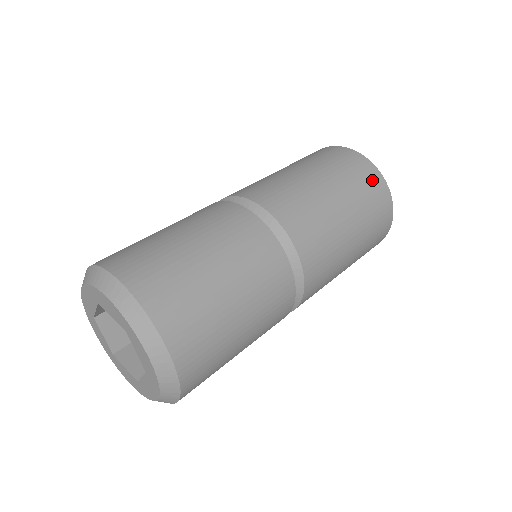
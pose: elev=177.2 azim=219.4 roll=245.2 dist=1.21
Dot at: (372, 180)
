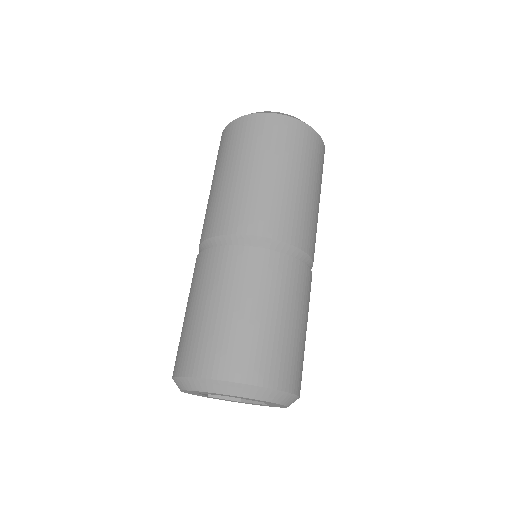
Dot at: (271, 126)
